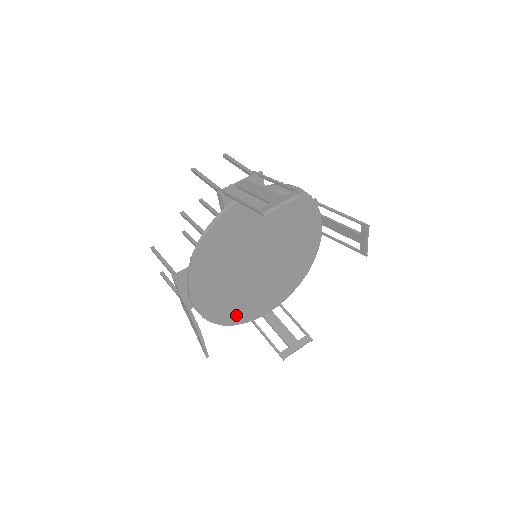
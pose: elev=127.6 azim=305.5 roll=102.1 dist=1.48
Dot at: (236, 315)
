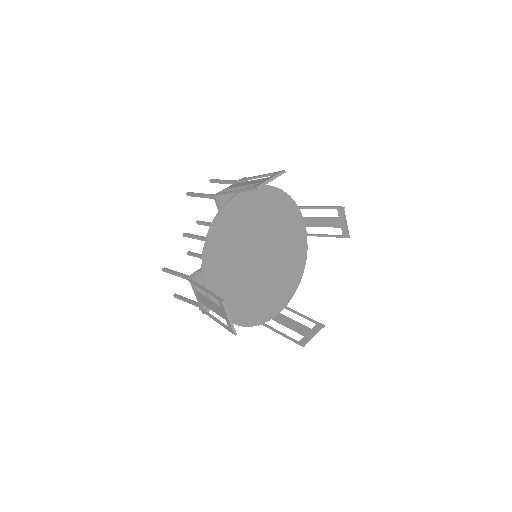
Dot at: (250, 315)
